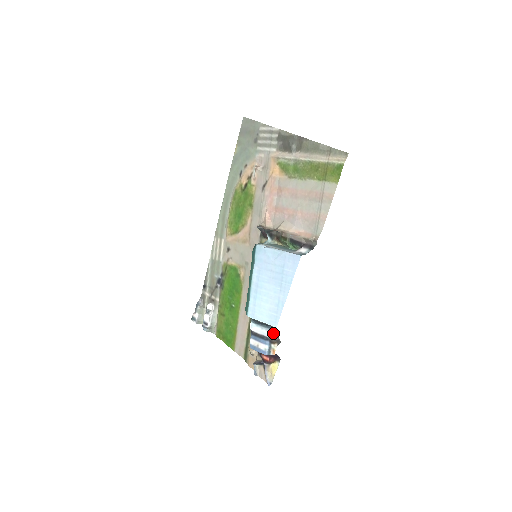
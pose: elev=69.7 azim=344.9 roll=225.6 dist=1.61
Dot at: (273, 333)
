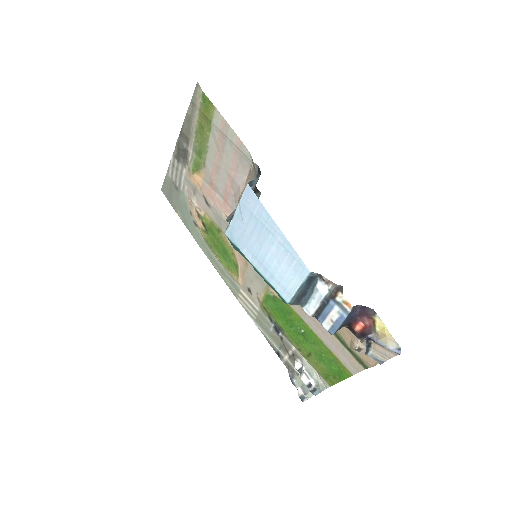
Dot at: (321, 285)
